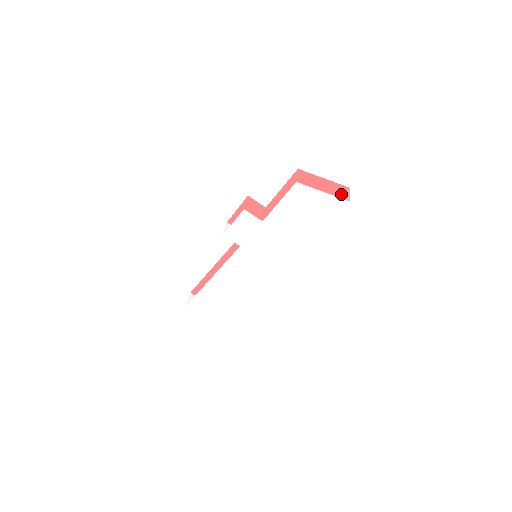
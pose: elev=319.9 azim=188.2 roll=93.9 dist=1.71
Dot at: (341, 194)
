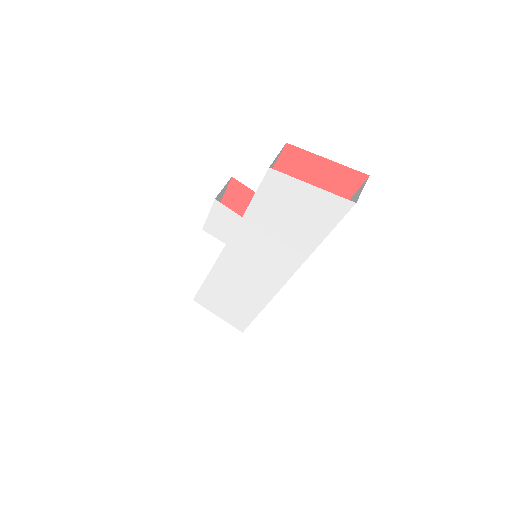
Dot at: (358, 184)
